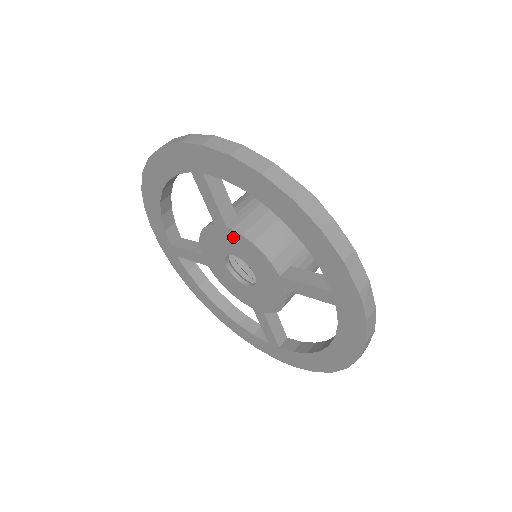
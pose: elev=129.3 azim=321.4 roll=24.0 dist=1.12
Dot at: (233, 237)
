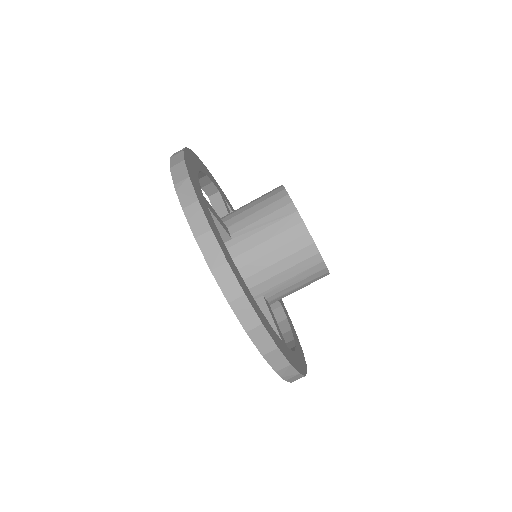
Dot at: occluded
